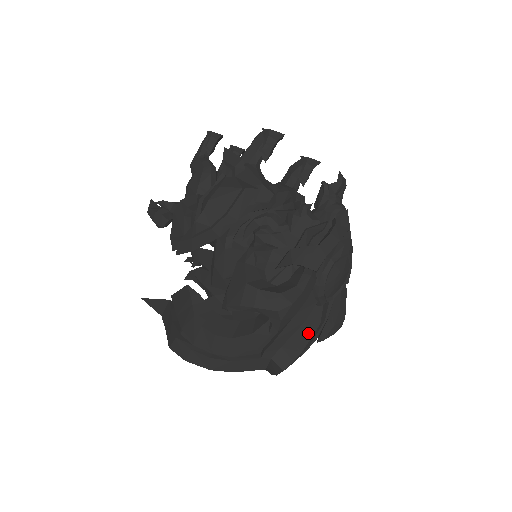
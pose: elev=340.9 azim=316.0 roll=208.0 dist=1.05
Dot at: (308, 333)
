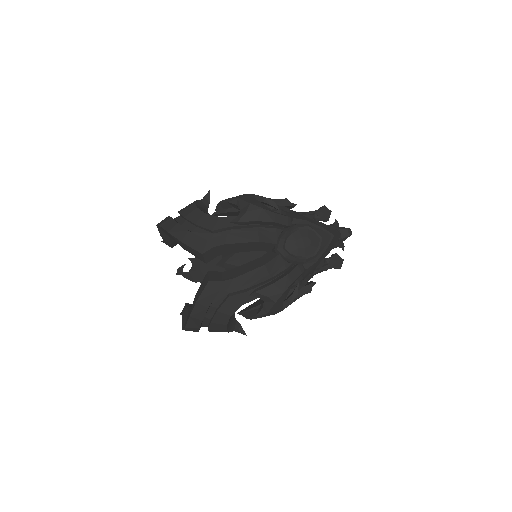
Dot at: (251, 268)
